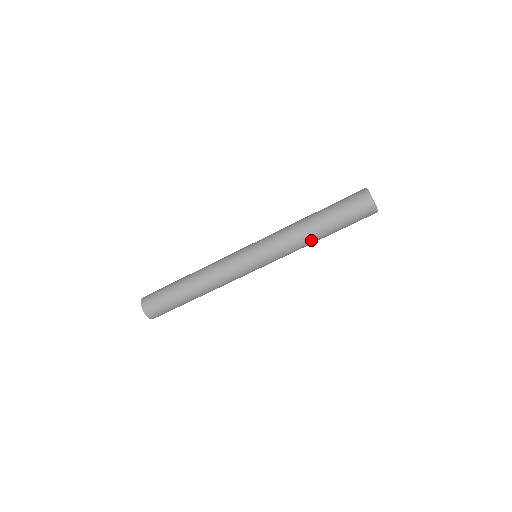
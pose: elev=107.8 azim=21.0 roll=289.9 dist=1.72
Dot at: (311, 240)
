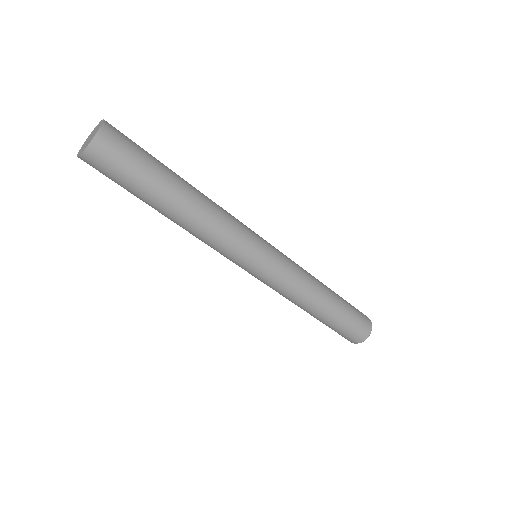
Dot at: (307, 307)
